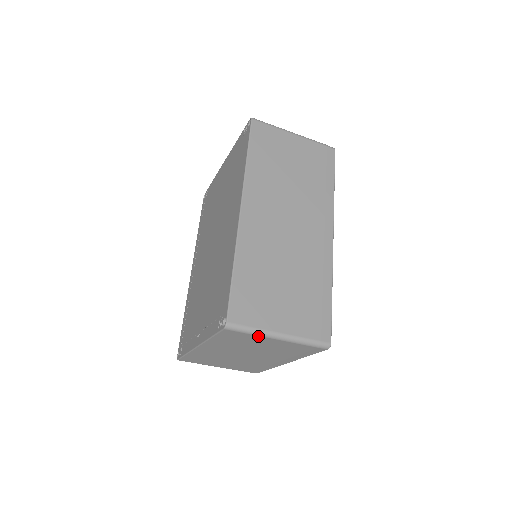
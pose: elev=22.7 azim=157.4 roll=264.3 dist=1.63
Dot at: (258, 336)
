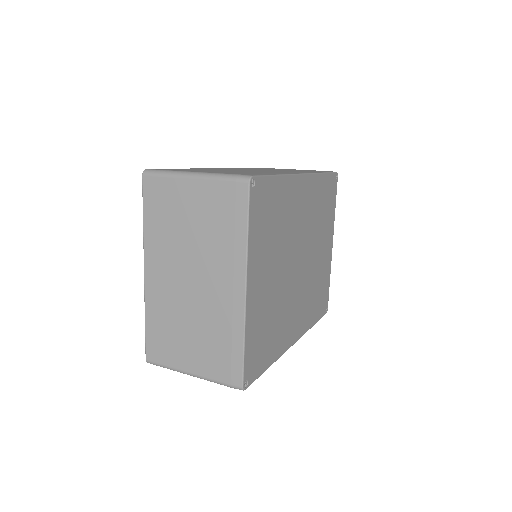
Dot at: (173, 179)
